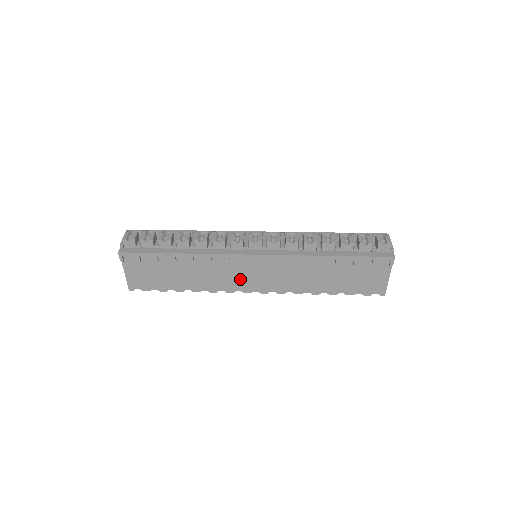
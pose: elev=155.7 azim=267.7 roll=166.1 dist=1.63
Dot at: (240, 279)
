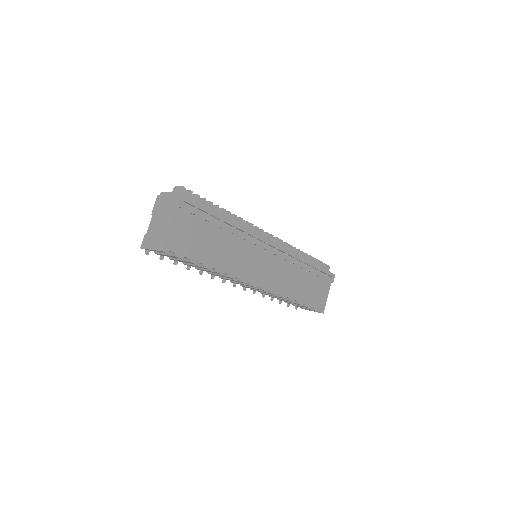
Dot at: (254, 268)
